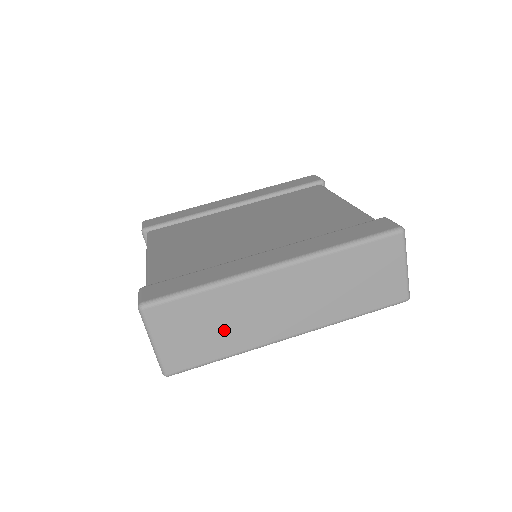
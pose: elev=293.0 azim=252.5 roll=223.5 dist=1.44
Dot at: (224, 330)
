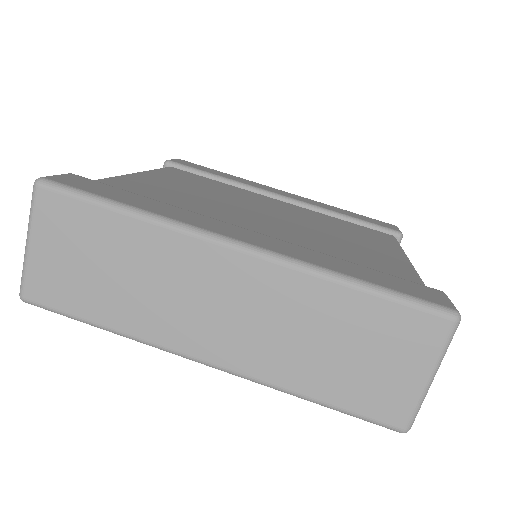
Dot at: (122, 288)
